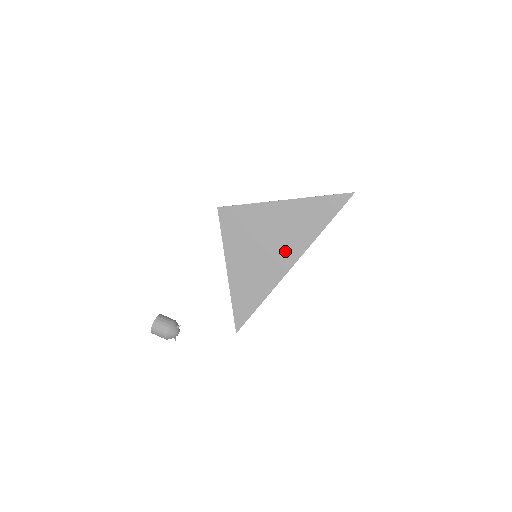
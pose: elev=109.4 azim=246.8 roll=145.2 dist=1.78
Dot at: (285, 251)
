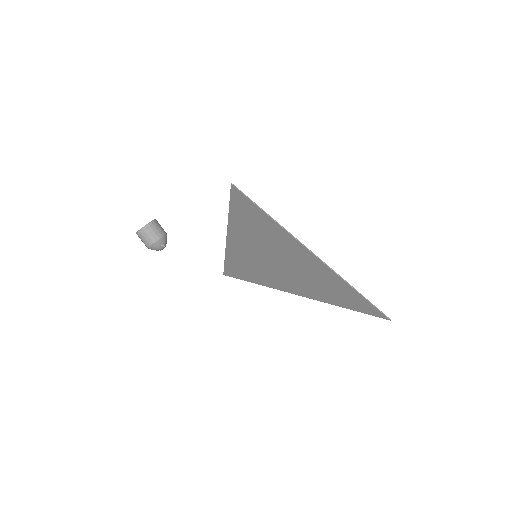
Dot at: (287, 278)
